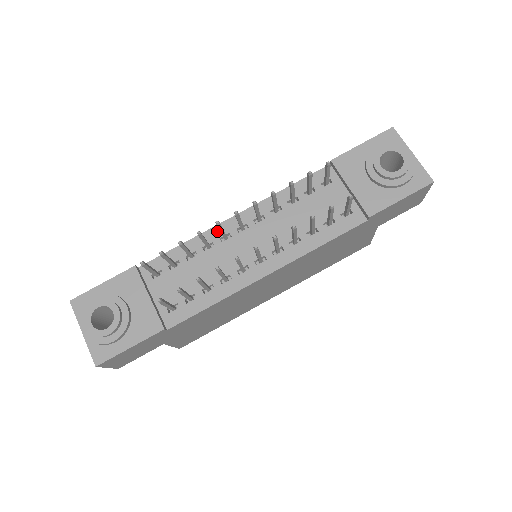
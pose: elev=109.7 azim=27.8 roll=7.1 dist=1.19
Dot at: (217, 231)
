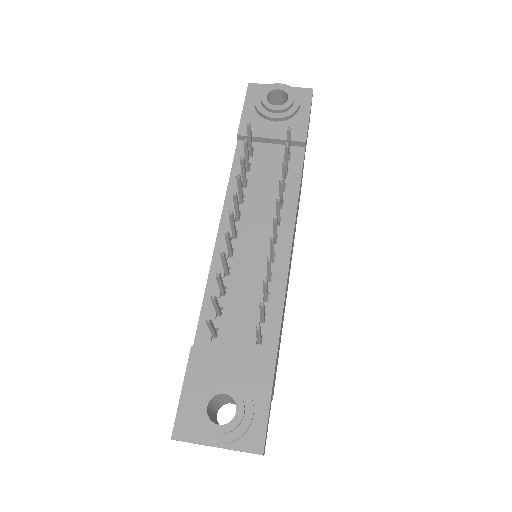
Dot at: (219, 256)
